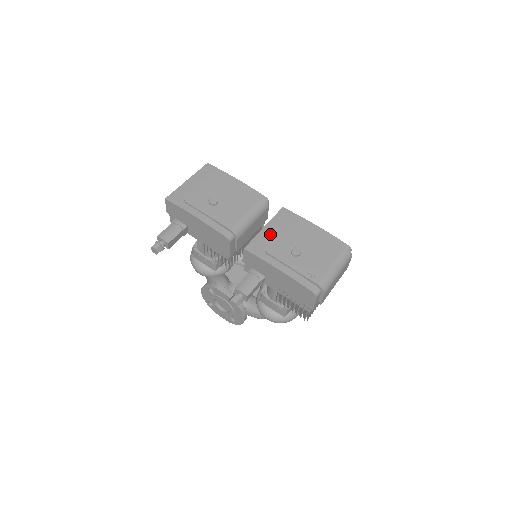
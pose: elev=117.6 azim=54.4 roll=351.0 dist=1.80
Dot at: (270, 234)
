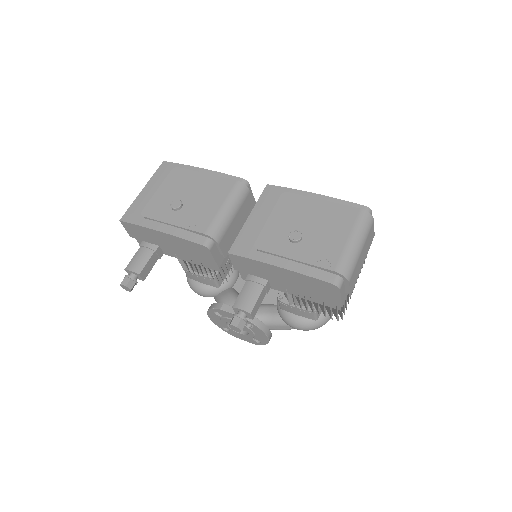
Dot at: (257, 224)
